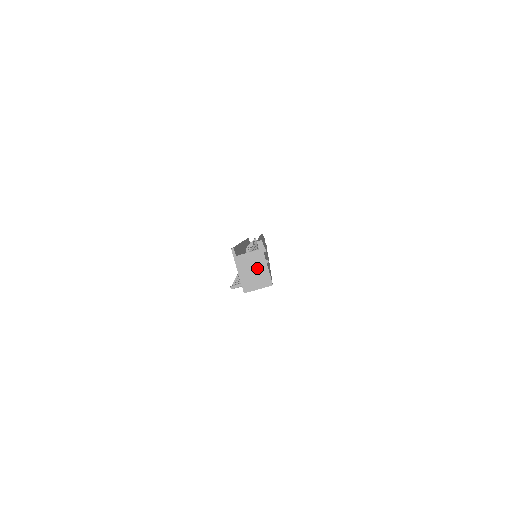
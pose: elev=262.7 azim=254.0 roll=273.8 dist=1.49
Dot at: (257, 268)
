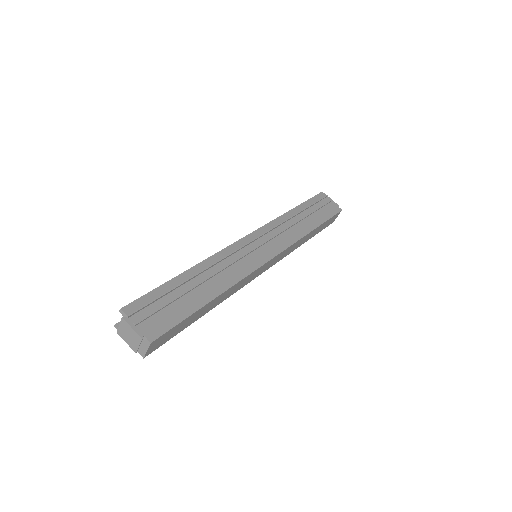
Dot at: (131, 335)
